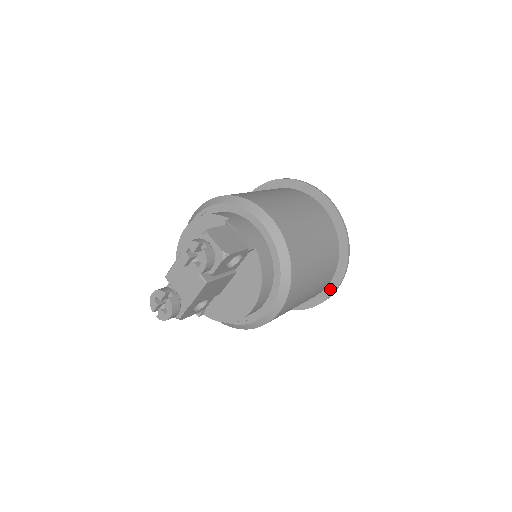
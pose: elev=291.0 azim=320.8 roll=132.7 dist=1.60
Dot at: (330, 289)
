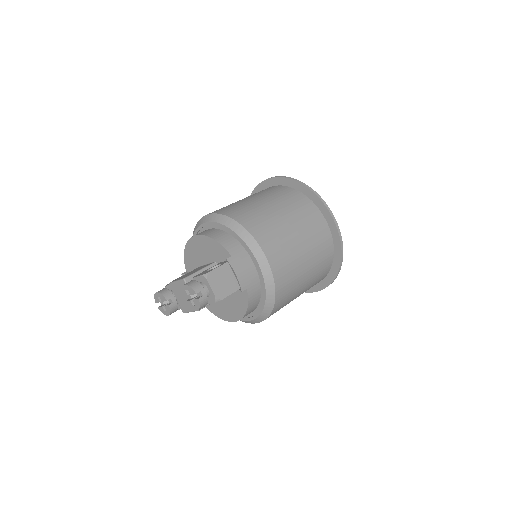
Dot at: (315, 288)
